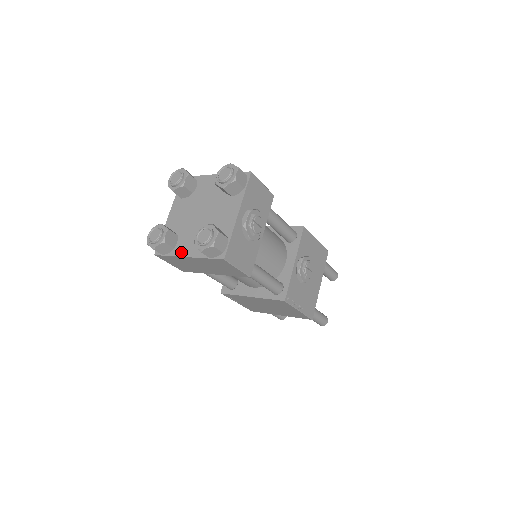
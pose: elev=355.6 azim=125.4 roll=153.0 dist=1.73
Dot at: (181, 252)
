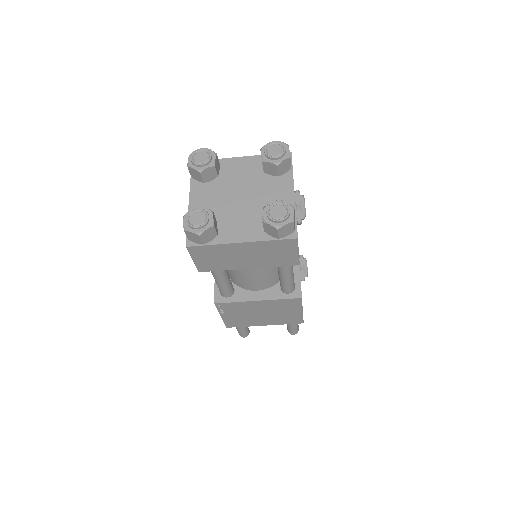
Dot at: (229, 238)
